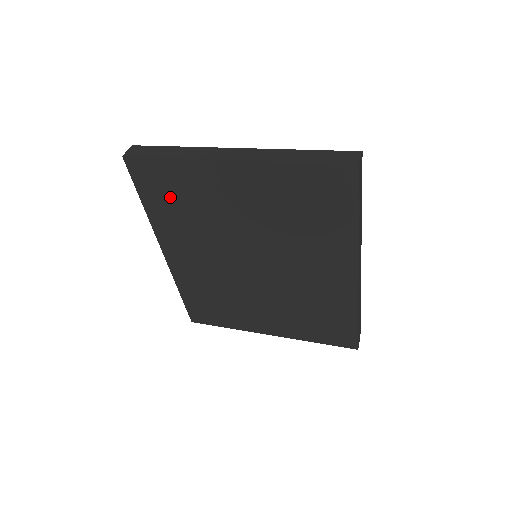
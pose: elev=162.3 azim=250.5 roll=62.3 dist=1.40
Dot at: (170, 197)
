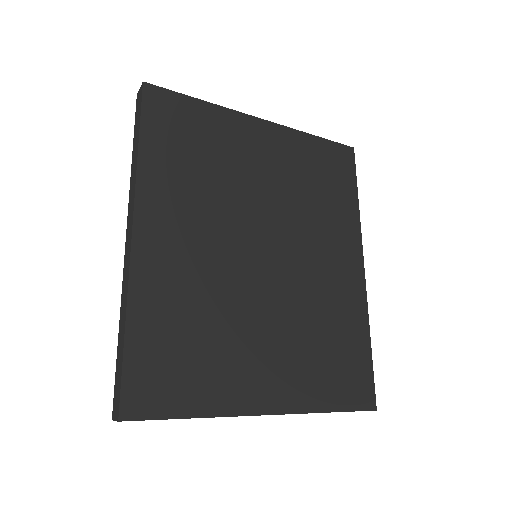
Dot at: (184, 142)
